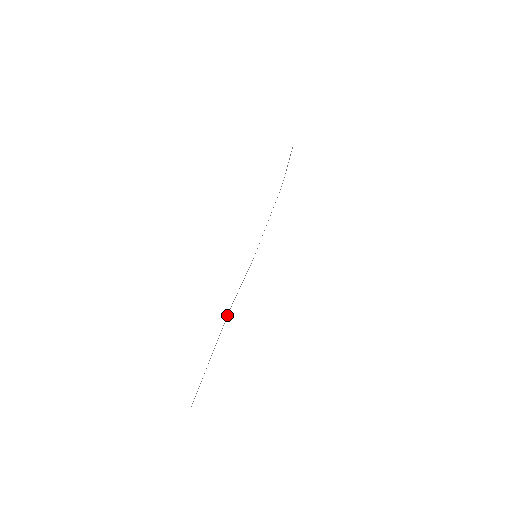
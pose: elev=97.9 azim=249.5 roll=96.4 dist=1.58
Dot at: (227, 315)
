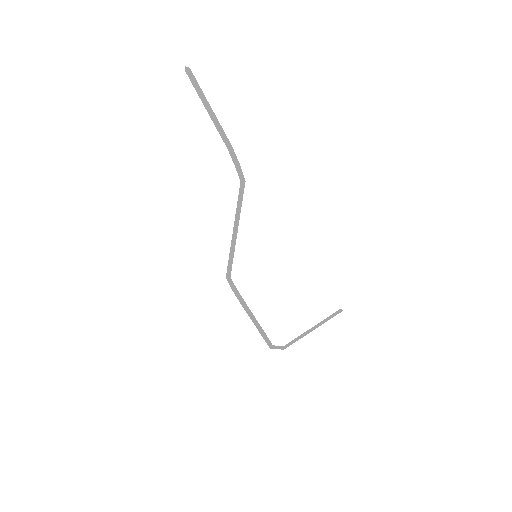
Dot at: (241, 170)
